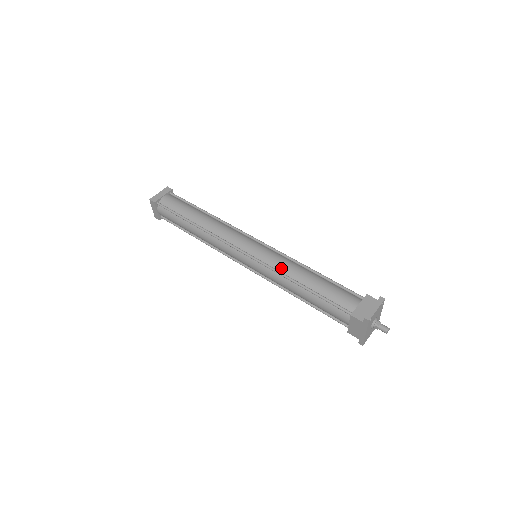
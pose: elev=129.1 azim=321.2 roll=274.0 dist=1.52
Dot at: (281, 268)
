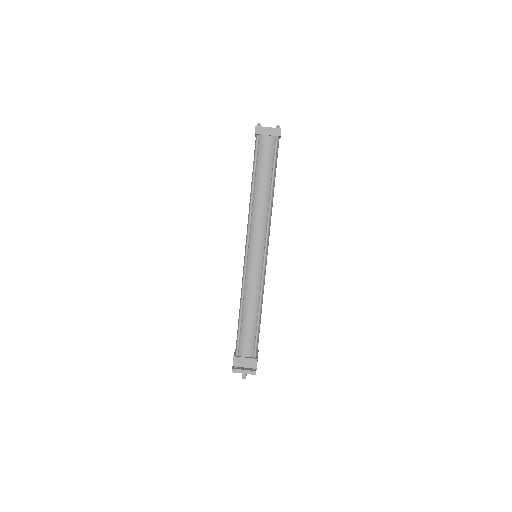
Dot at: (247, 289)
